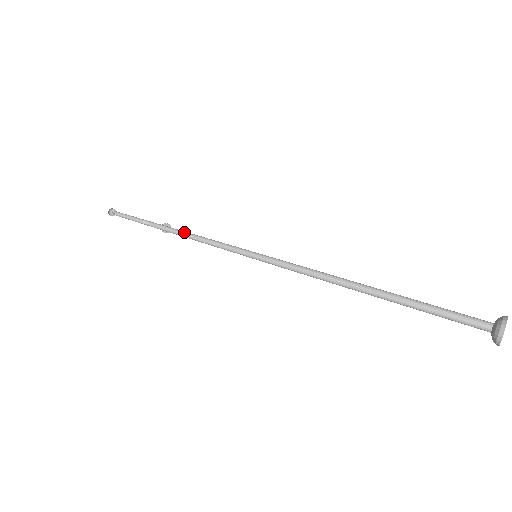
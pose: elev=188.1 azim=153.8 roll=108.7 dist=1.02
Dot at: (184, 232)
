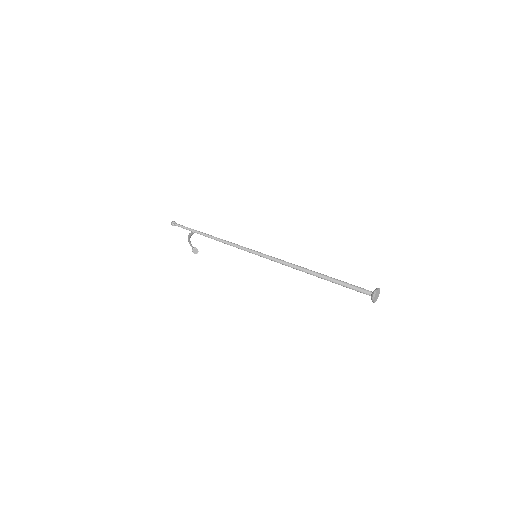
Dot at: (217, 238)
